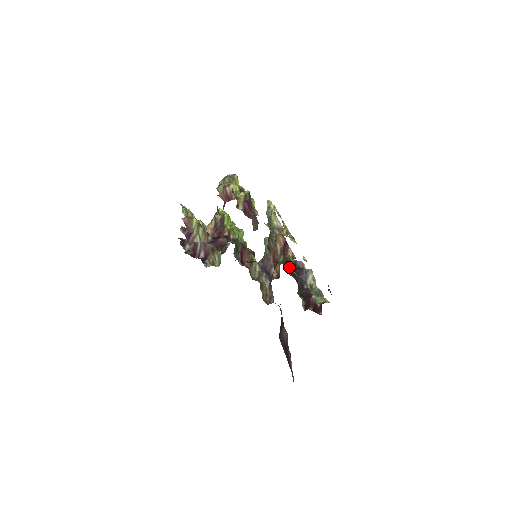
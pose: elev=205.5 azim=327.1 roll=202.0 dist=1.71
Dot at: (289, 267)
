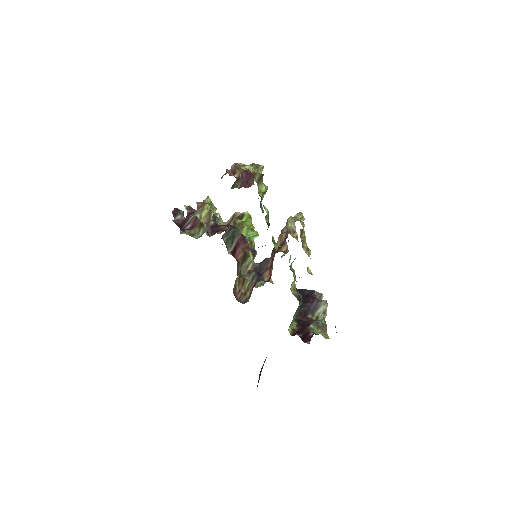
Dot at: (302, 294)
